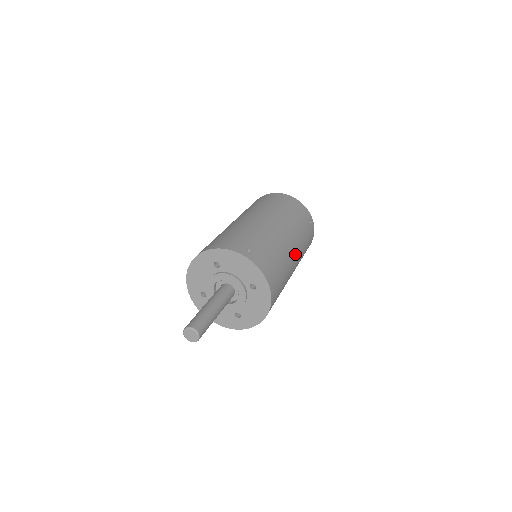
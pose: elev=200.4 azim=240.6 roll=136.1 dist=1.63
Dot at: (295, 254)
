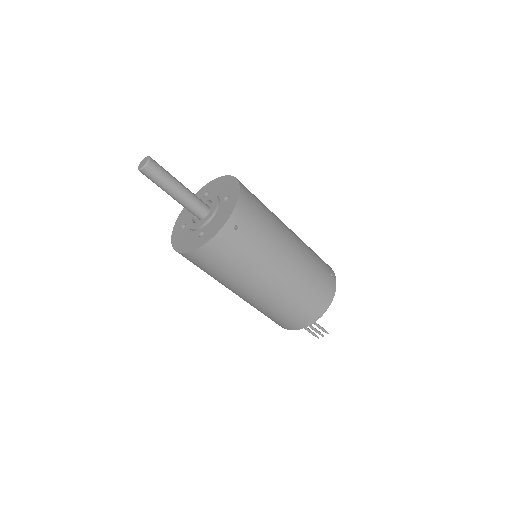
Dot at: (292, 245)
